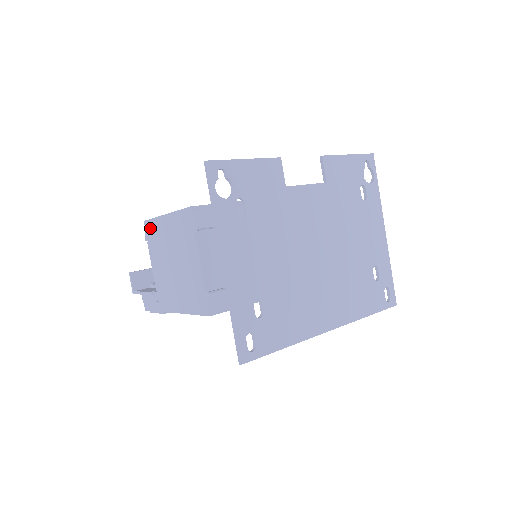
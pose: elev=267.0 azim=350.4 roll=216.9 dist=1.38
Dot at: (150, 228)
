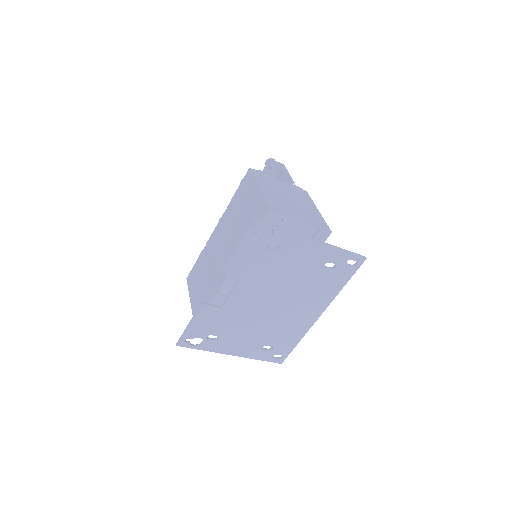
Dot at: occluded
